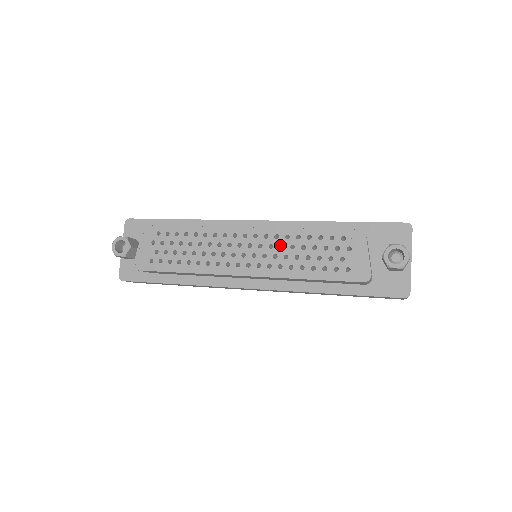
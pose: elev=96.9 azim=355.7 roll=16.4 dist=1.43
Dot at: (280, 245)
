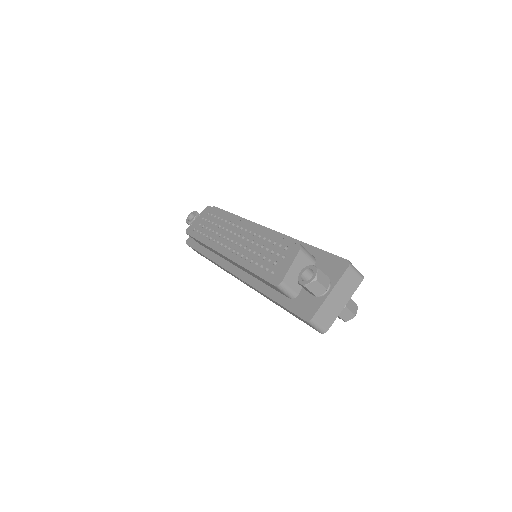
Dot at: (254, 241)
